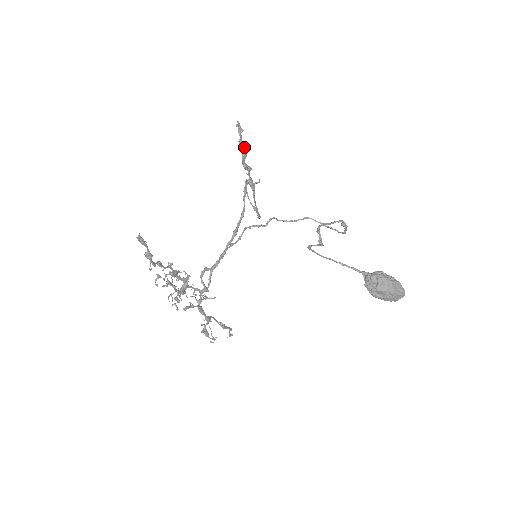
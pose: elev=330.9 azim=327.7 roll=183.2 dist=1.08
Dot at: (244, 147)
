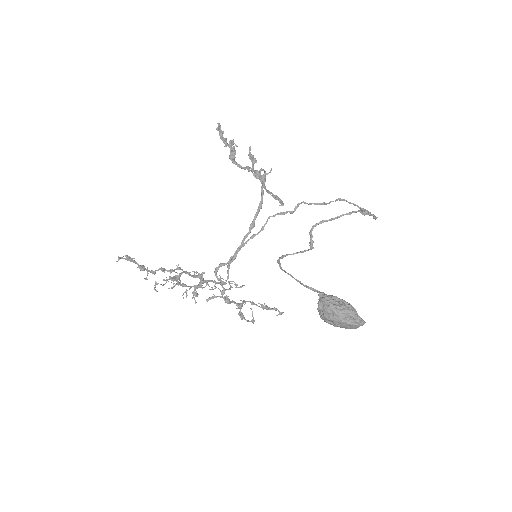
Dot at: (230, 148)
